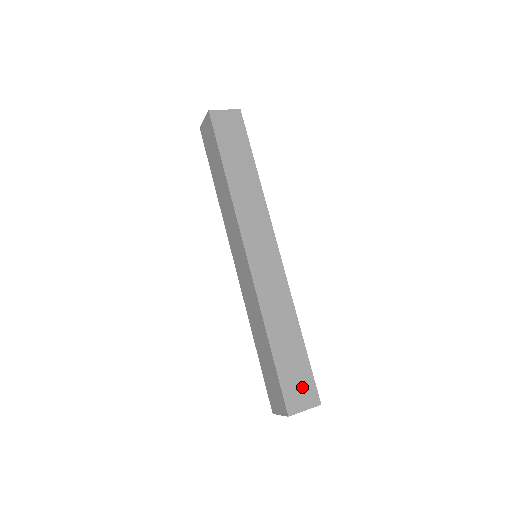
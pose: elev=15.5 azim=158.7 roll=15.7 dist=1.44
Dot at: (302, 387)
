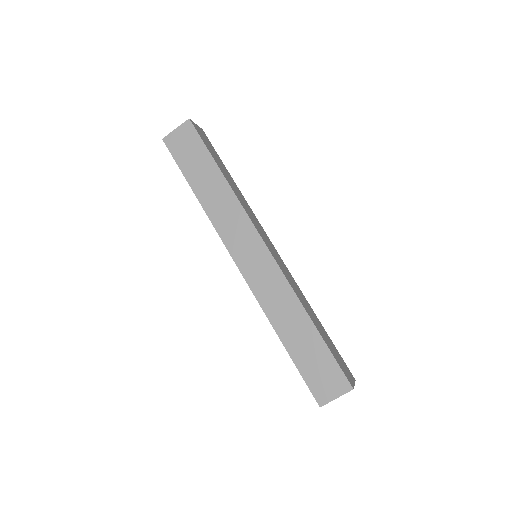
Dot at: (327, 376)
